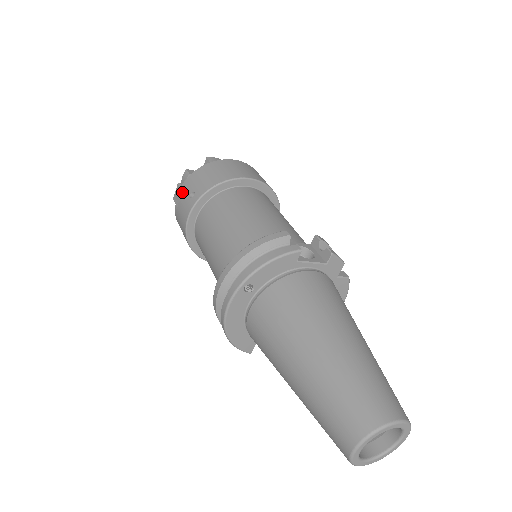
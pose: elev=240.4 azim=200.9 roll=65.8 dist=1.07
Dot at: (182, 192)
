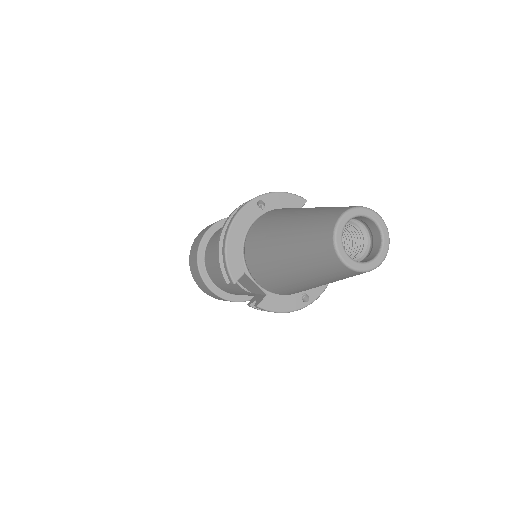
Dot at: occluded
